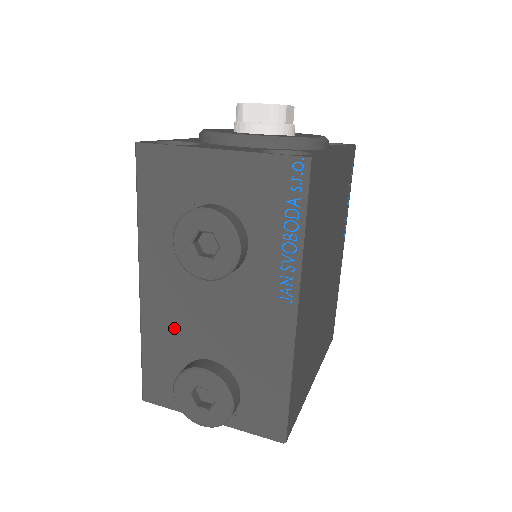
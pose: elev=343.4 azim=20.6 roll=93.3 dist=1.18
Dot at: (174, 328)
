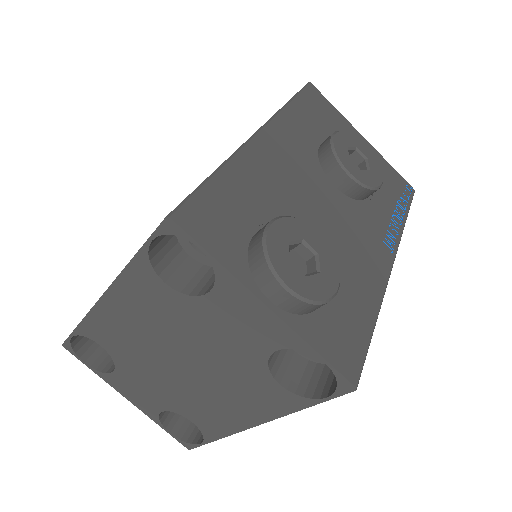
Dot at: (276, 187)
